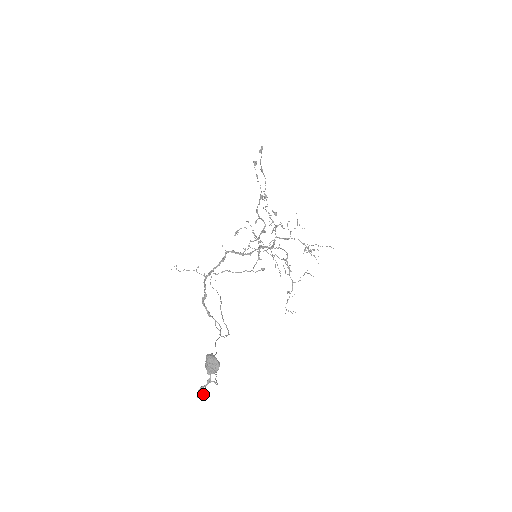
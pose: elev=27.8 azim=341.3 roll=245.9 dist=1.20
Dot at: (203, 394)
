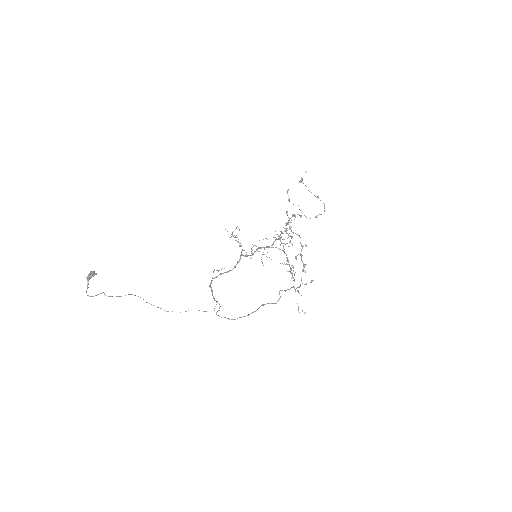
Dot at: occluded
